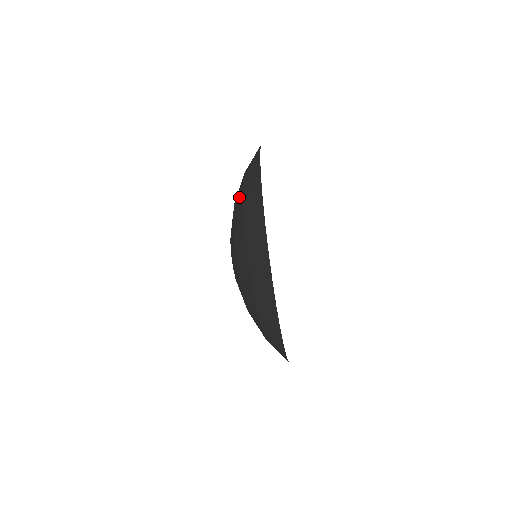
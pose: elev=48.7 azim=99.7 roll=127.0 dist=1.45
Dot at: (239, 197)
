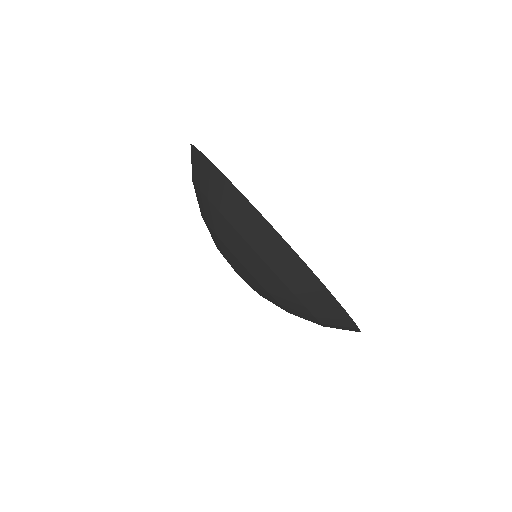
Dot at: occluded
